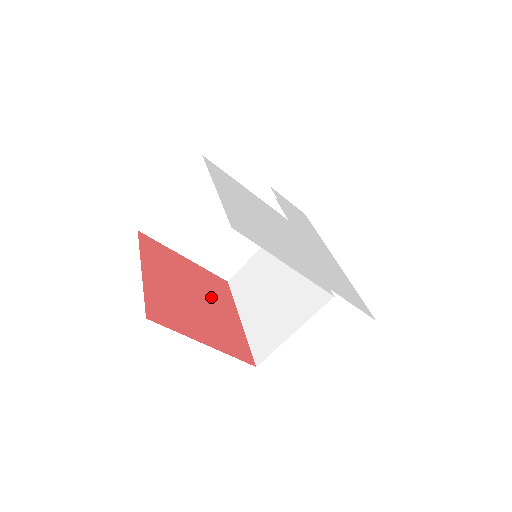
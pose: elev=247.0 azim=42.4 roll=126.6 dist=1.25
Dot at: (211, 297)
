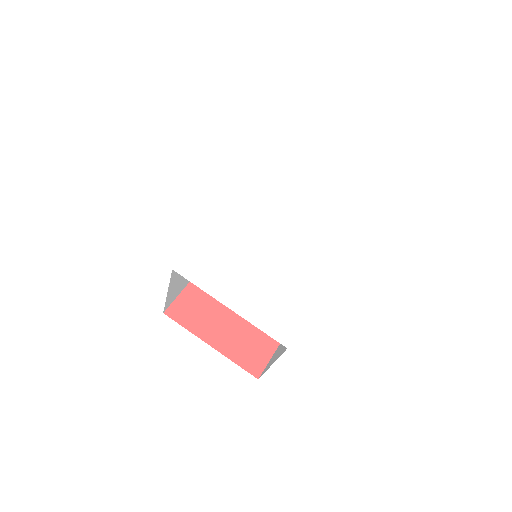
Dot at: occluded
